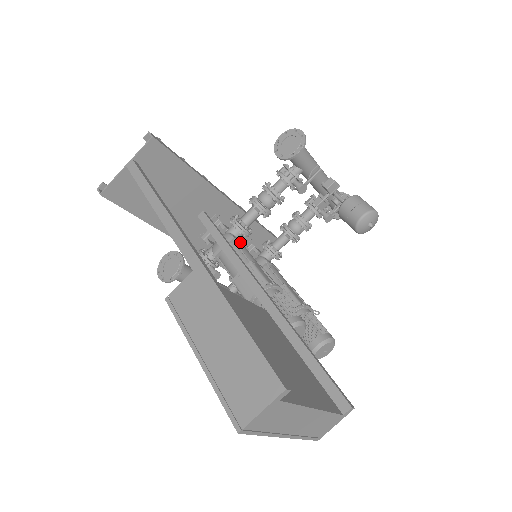
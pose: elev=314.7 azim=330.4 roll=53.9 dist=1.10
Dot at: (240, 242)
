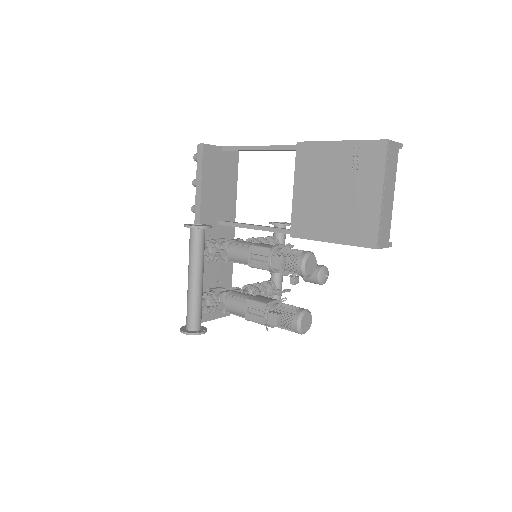
Dot at: occluded
